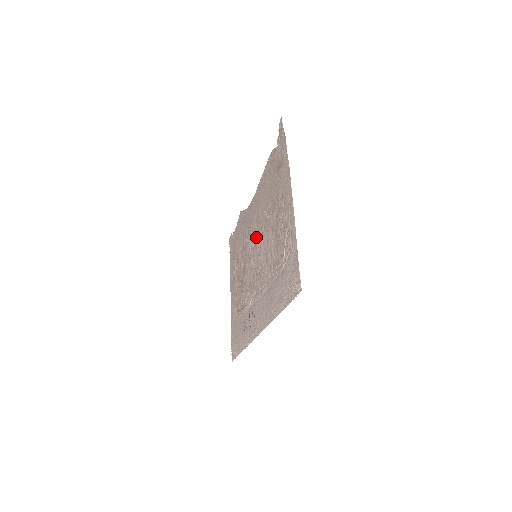
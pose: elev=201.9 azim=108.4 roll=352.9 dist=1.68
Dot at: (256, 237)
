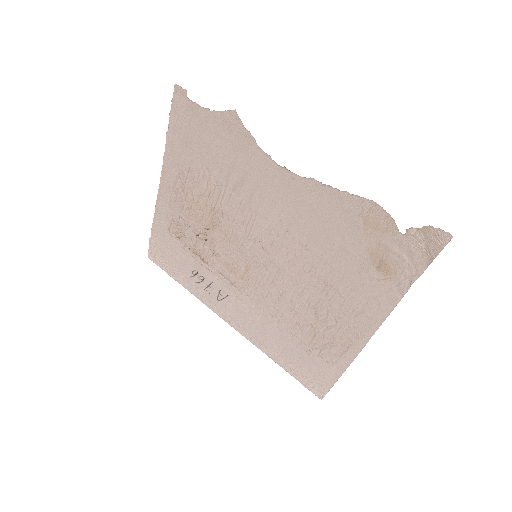
Dot at: (270, 243)
